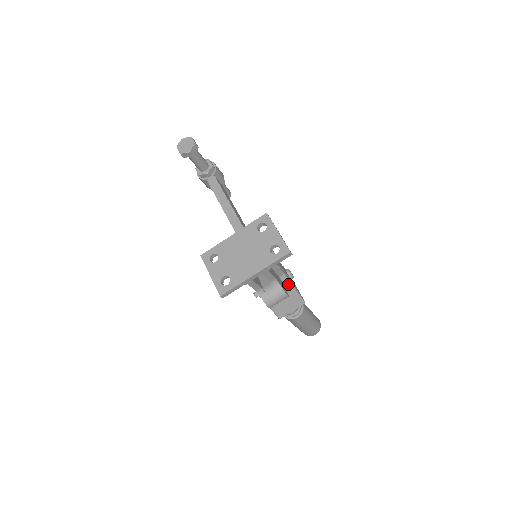
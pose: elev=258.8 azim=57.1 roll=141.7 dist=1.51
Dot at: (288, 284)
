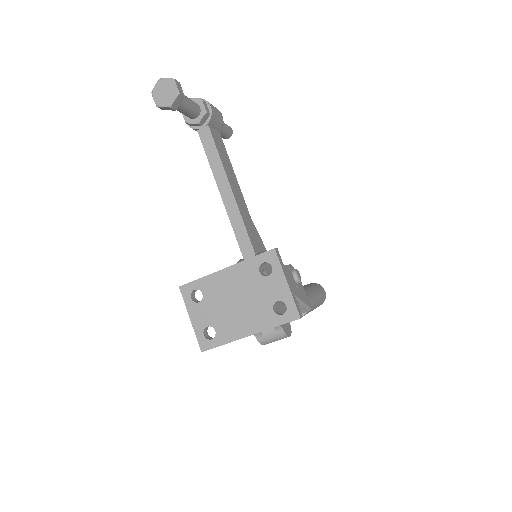
Dot at: occluded
